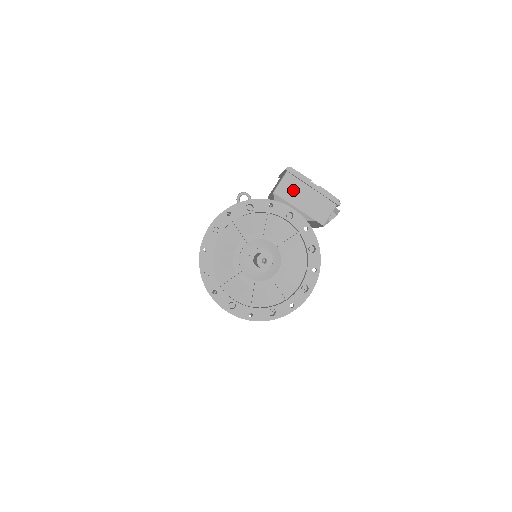
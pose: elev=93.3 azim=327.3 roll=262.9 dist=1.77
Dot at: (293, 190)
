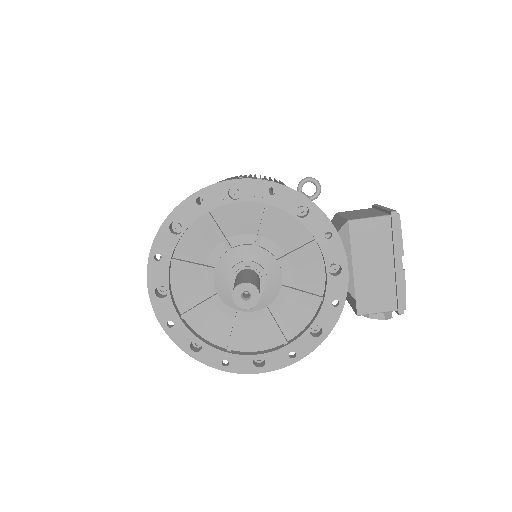
Dot at: (372, 242)
